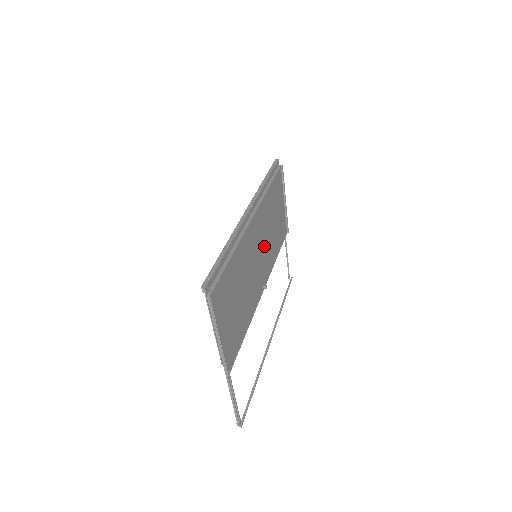
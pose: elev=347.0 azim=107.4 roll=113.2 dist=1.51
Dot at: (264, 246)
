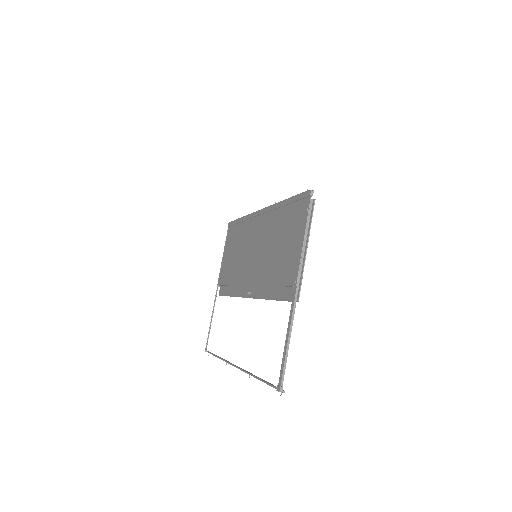
Dot at: occluded
